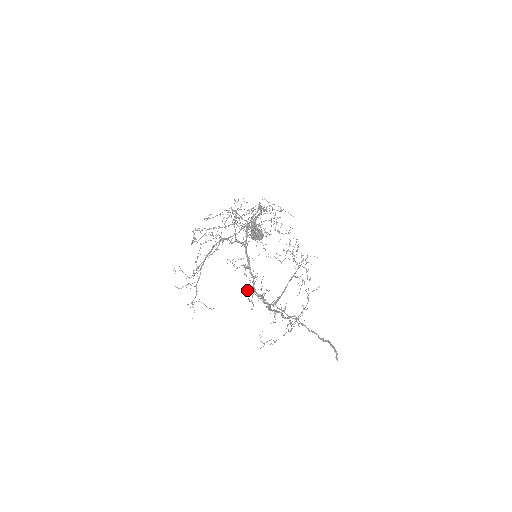
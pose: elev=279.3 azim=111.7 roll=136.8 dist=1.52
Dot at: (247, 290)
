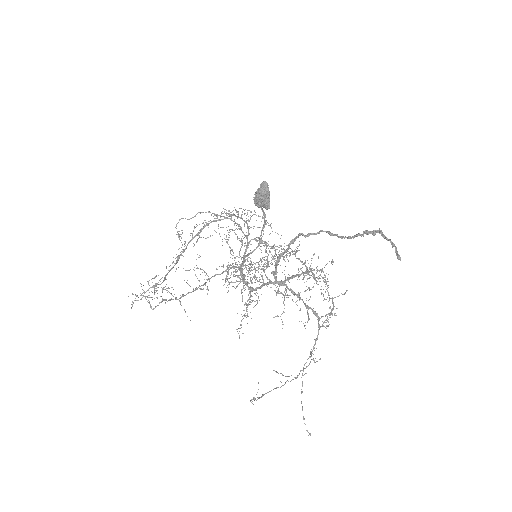
Dot at: (243, 260)
